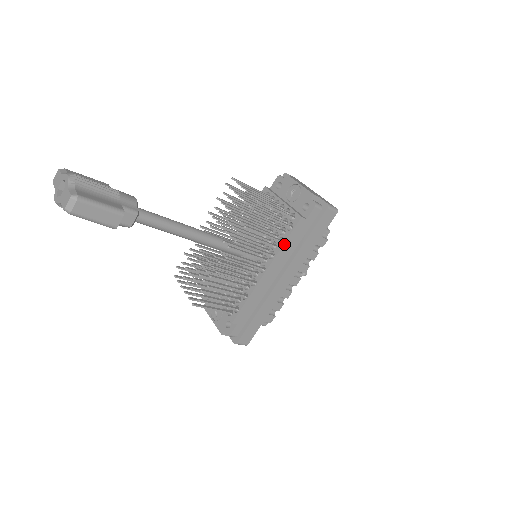
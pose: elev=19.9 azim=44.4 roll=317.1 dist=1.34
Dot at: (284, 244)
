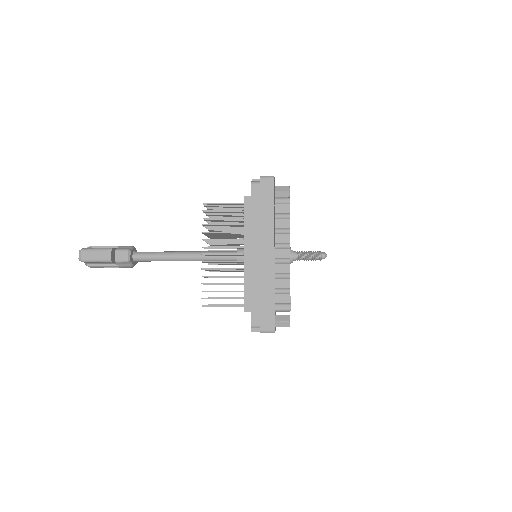
Dot at: (245, 224)
